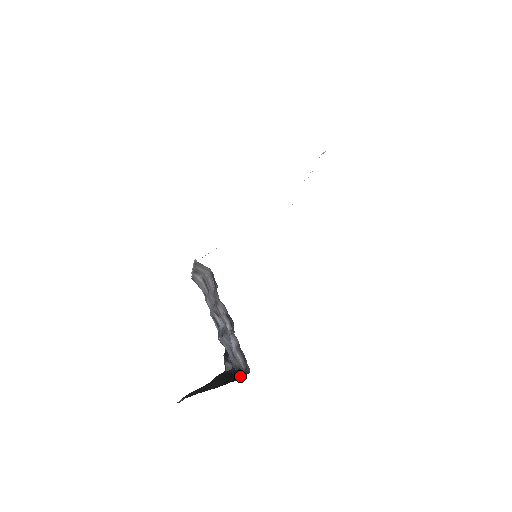
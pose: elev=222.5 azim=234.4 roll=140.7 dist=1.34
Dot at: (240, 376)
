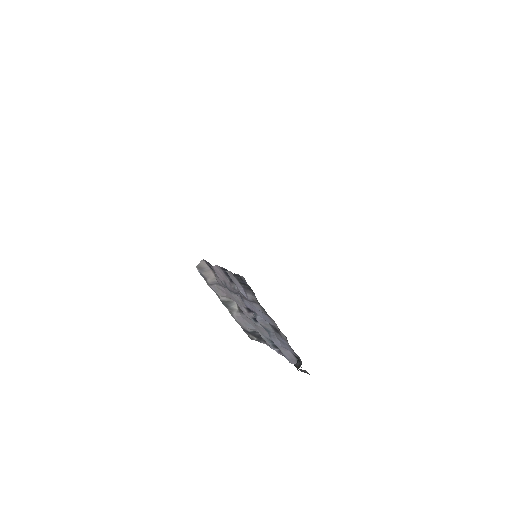
Dot at: occluded
